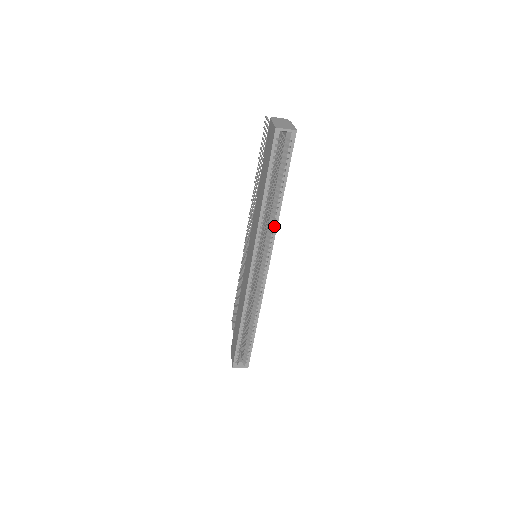
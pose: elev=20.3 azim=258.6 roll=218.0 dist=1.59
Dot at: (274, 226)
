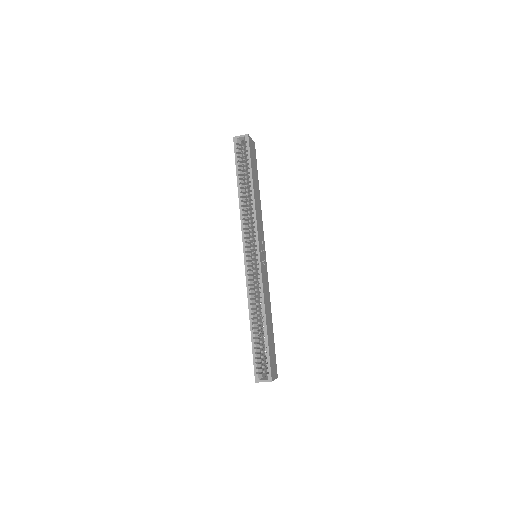
Dot at: (253, 211)
